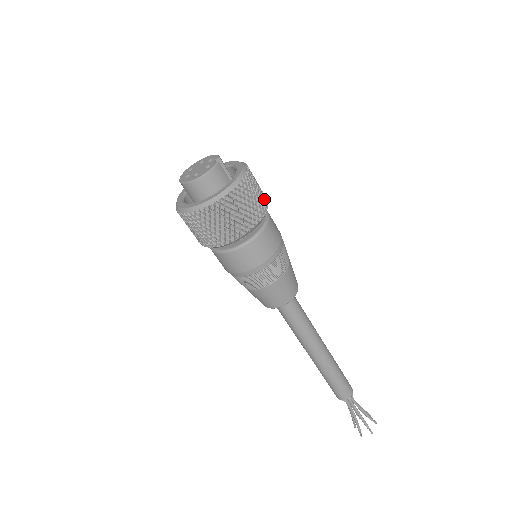
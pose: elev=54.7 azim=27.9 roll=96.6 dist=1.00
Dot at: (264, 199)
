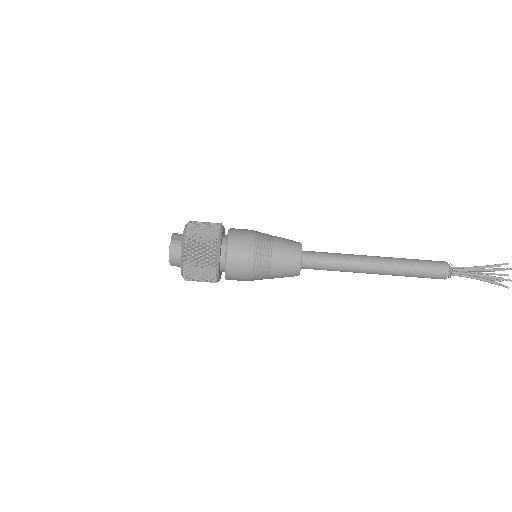
Dot at: (212, 235)
